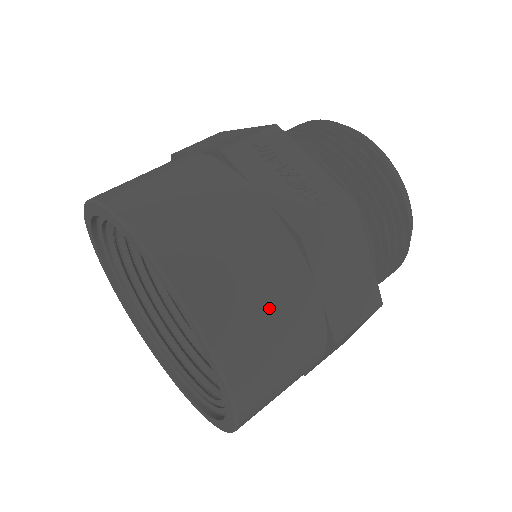
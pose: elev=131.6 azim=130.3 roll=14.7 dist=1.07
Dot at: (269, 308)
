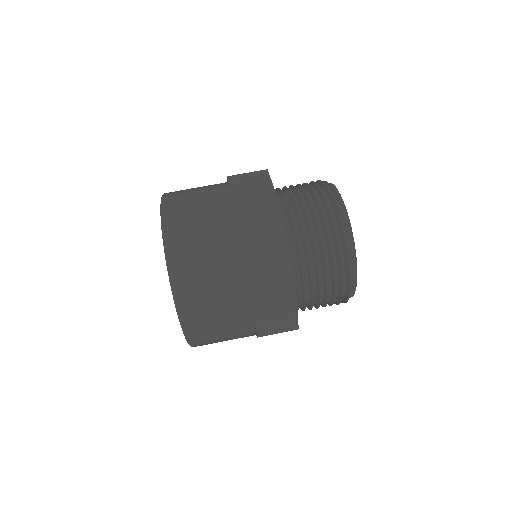
Dot at: (205, 245)
